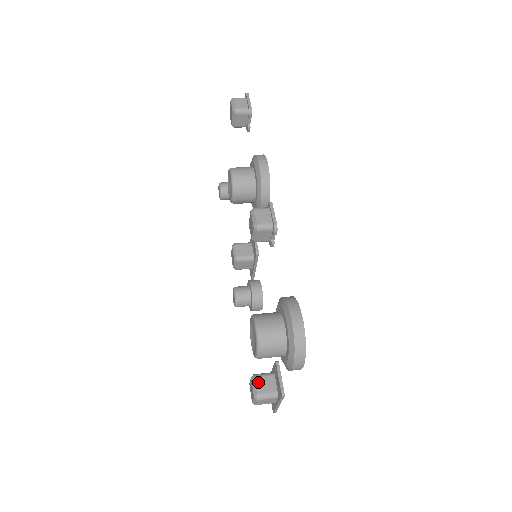
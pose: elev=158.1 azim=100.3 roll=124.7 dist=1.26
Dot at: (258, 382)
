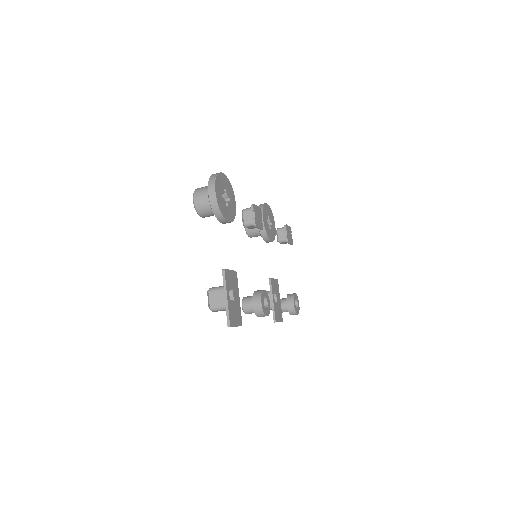
Dot at: occluded
